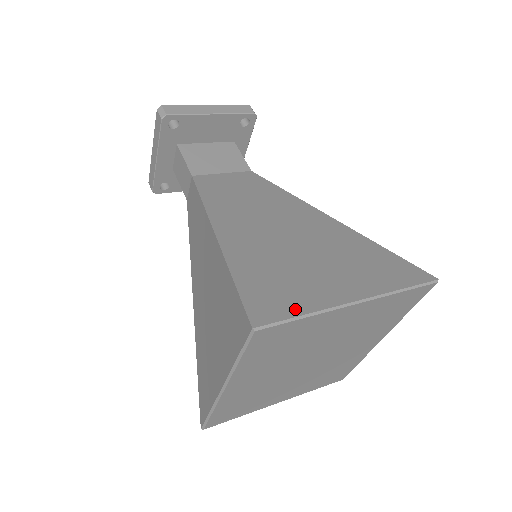
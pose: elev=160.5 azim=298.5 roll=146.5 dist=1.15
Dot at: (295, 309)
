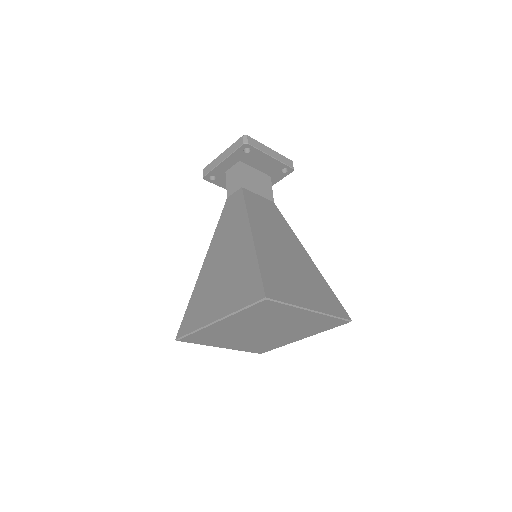
Dot at: (285, 299)
